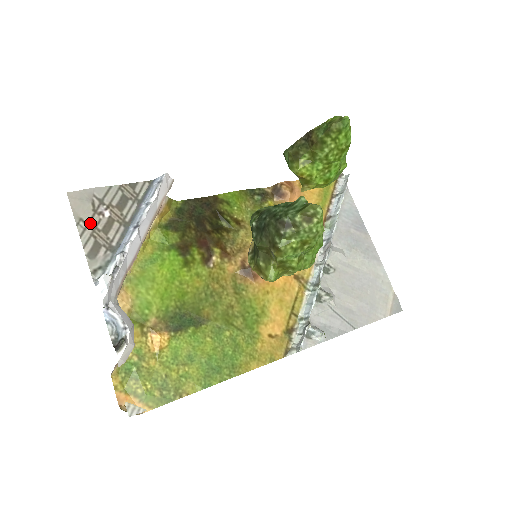
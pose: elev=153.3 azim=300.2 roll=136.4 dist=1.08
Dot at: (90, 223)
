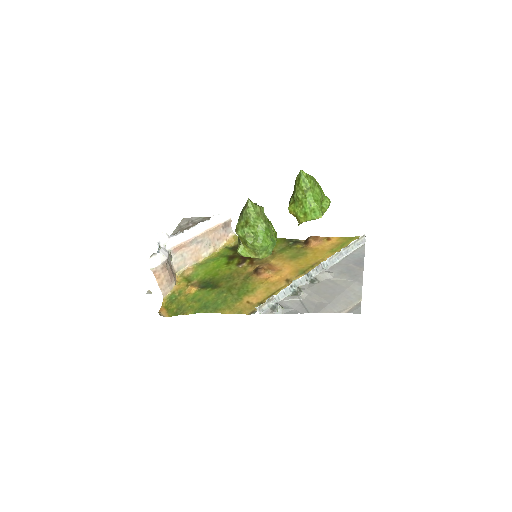
Dot at: (182, 227)
